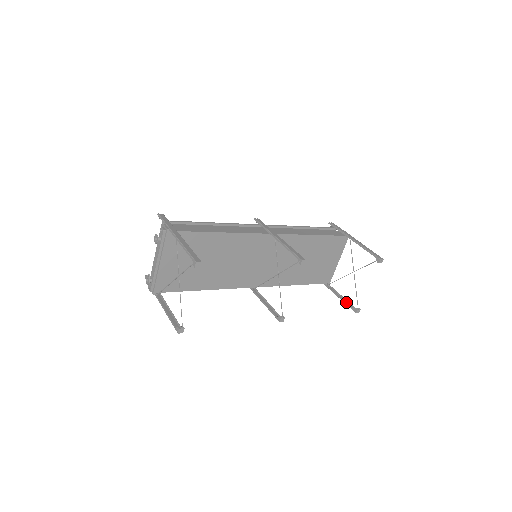
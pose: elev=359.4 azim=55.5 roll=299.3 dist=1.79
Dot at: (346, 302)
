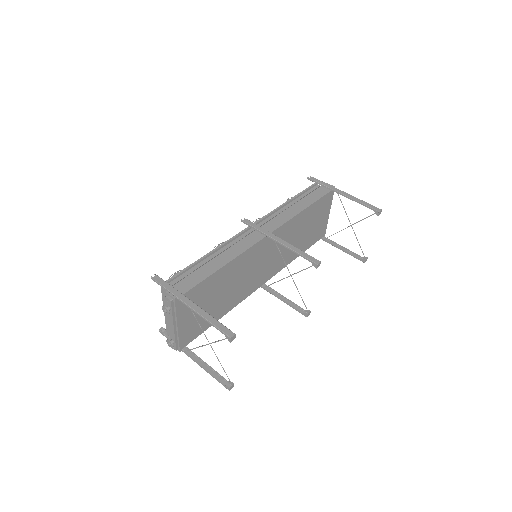
Dot at: (350, 253)
